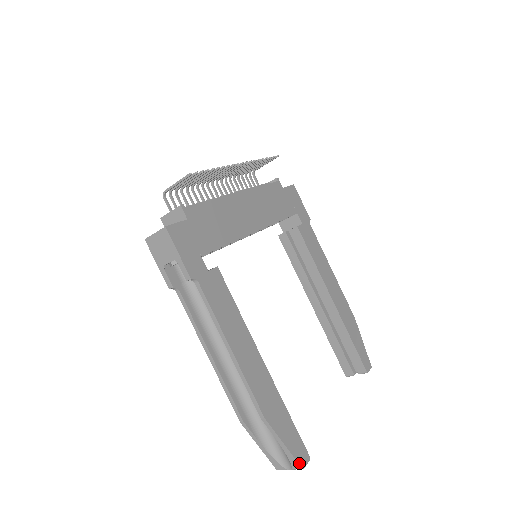
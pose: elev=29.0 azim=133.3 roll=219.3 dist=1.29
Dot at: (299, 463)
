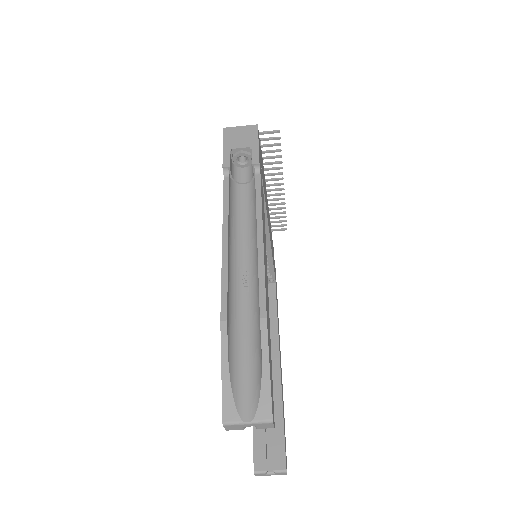
Dot at: (272, 409)
